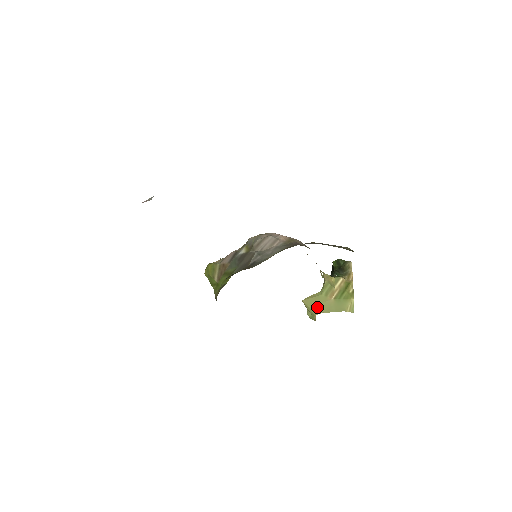
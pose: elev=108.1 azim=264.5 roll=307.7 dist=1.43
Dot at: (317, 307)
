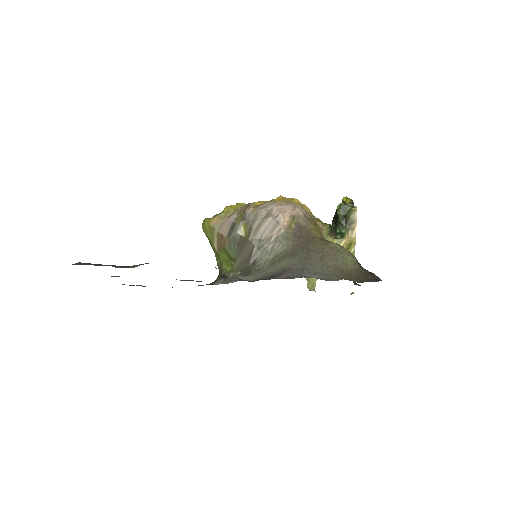
Dot at: occluded
